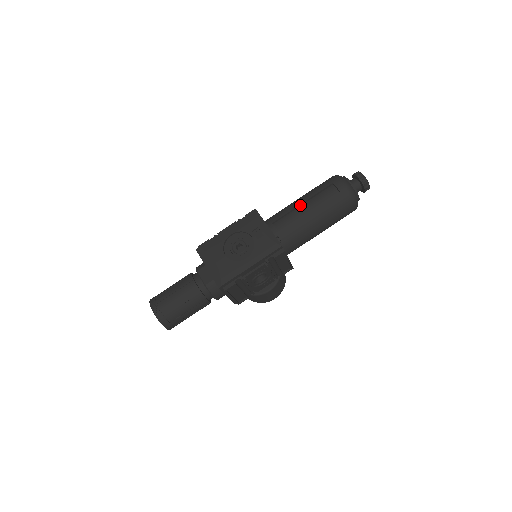
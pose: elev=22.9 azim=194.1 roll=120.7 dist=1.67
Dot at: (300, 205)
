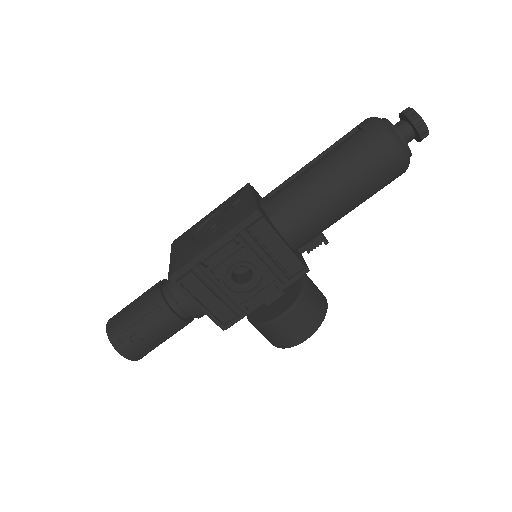
Dot at: (308, 166)
